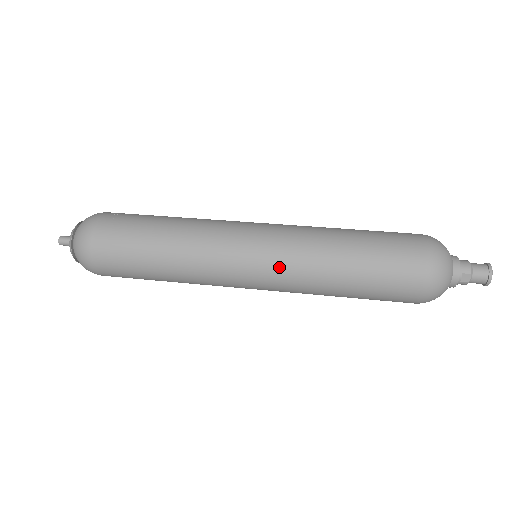
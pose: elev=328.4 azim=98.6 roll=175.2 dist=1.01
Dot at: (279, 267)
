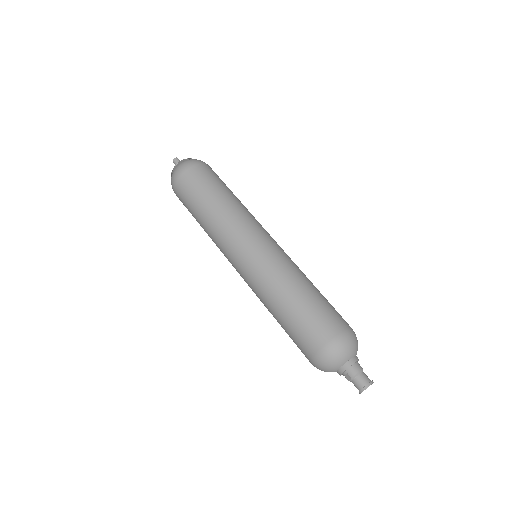
Dot at: (250, 277)
